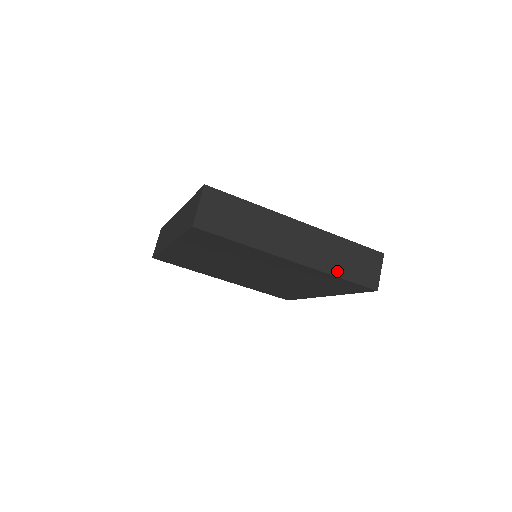
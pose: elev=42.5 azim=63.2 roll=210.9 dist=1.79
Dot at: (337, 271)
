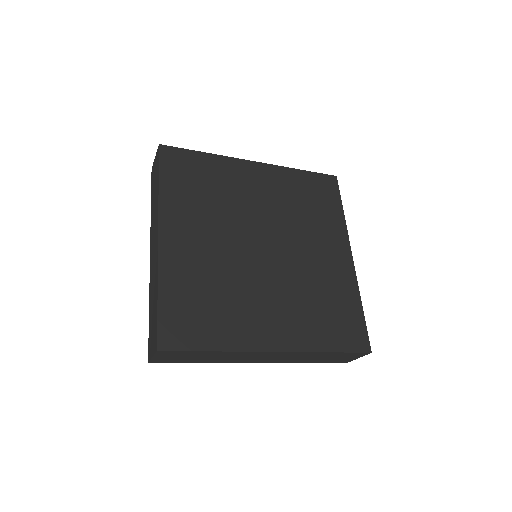
Dot at: (307, 361)
